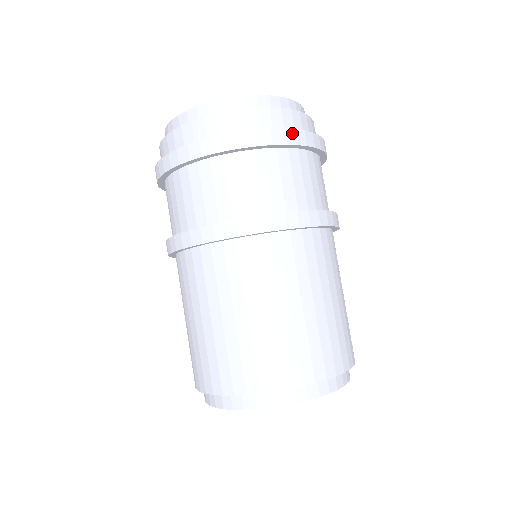
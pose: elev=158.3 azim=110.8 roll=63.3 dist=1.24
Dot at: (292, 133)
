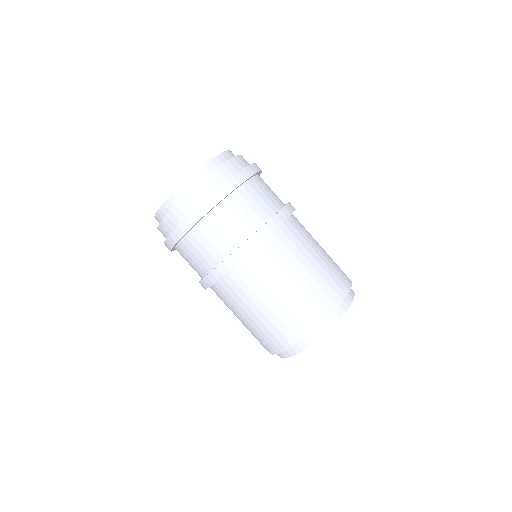
Dot at: (239, 175)
